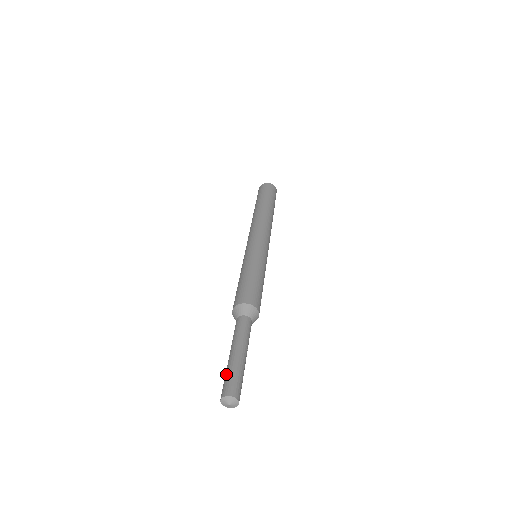
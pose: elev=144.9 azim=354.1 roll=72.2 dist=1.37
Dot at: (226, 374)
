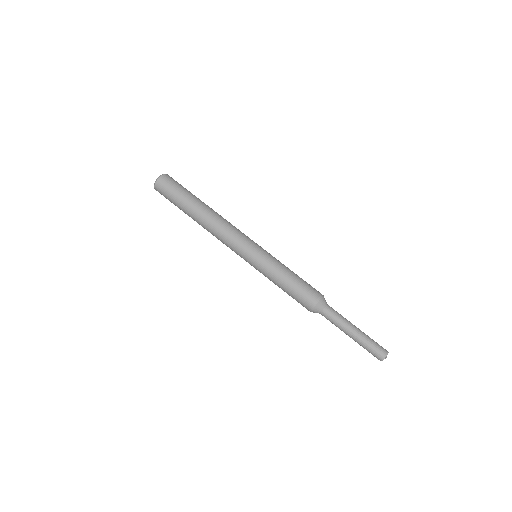
Dot at: (366, 349)
